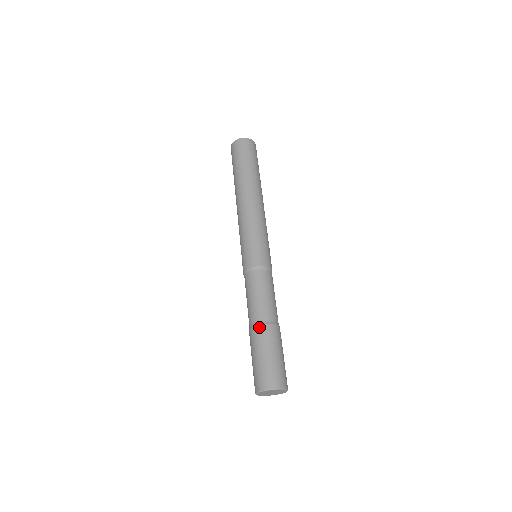
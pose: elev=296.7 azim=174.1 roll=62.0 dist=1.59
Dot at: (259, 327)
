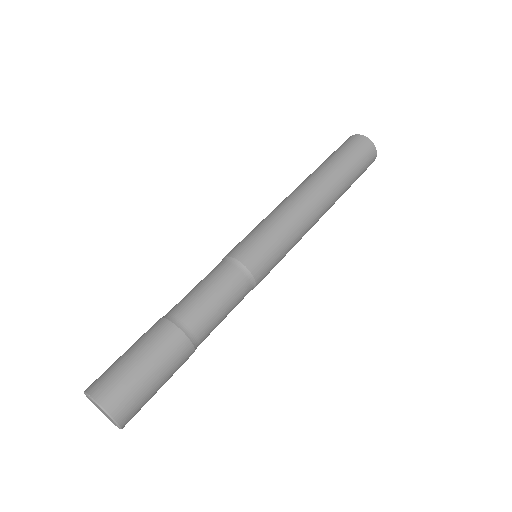
Dot at: (163, 320)
